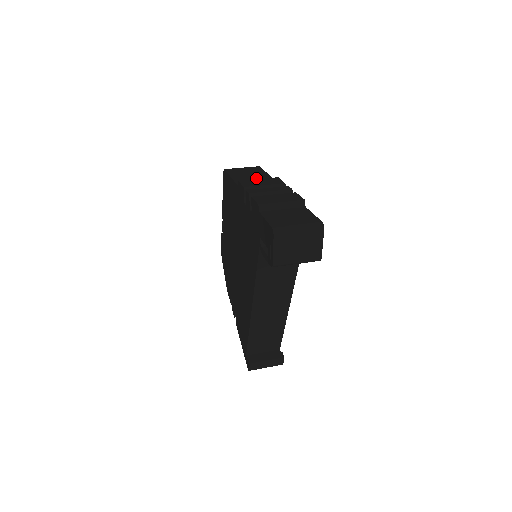
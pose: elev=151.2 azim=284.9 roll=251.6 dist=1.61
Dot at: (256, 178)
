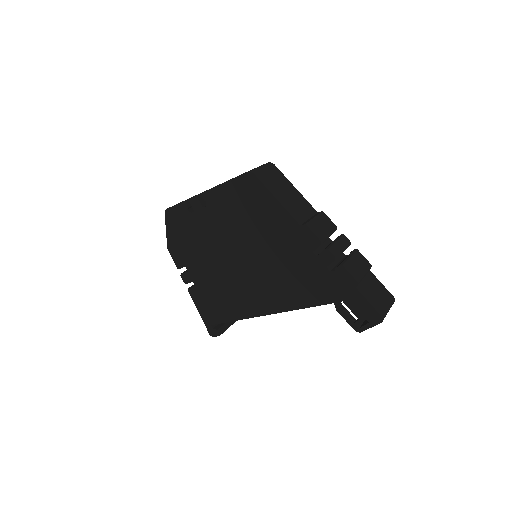
Dot at: (298, 203)
